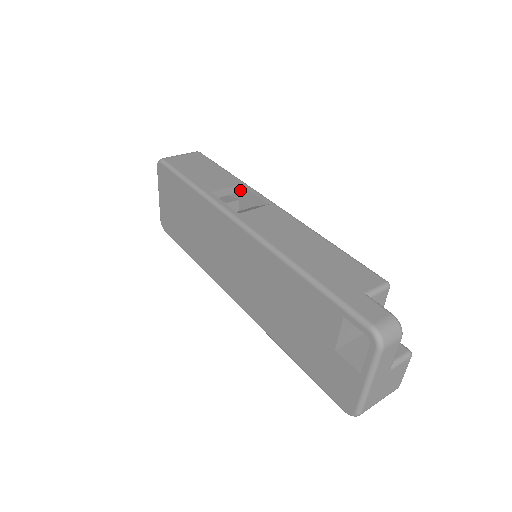
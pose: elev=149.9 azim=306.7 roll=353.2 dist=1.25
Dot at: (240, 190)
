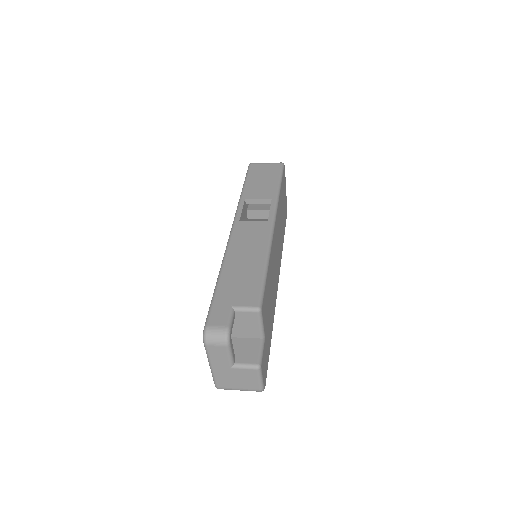
Dot at: occluded
